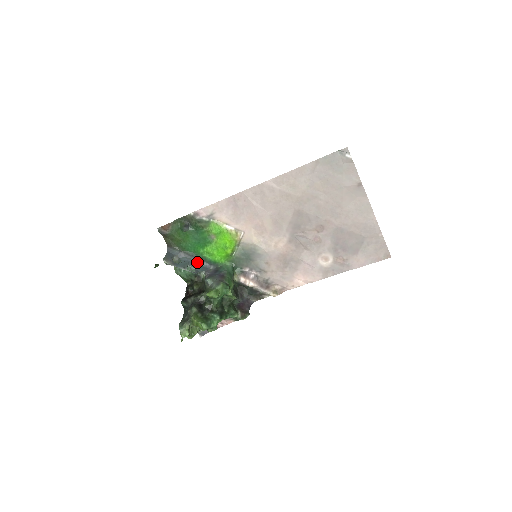
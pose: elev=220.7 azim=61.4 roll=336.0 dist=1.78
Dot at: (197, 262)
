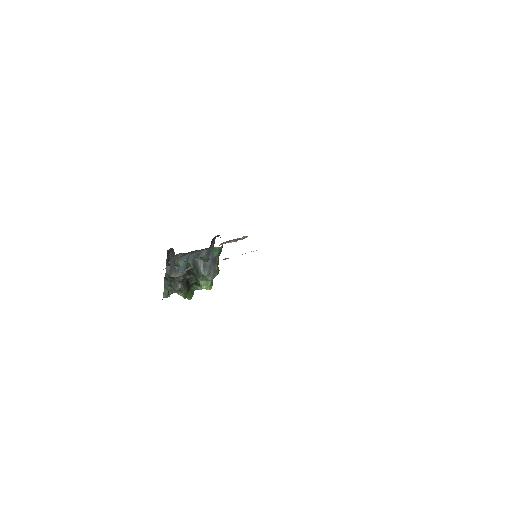
Dot at: (193, 253)
